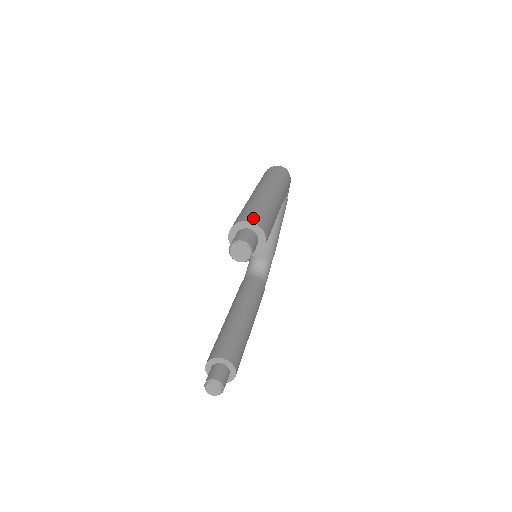
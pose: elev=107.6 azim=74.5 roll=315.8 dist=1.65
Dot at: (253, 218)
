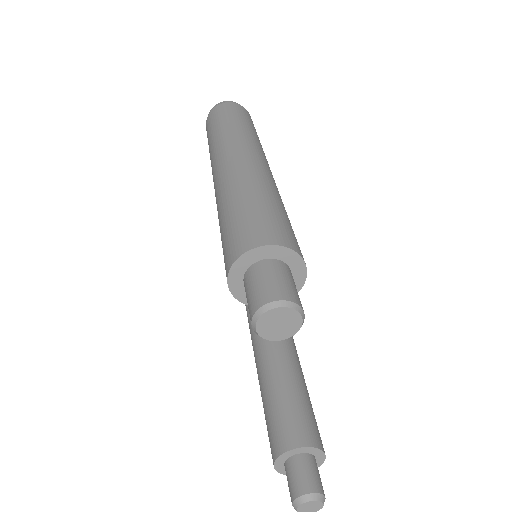
Dot at: (260, 233)
